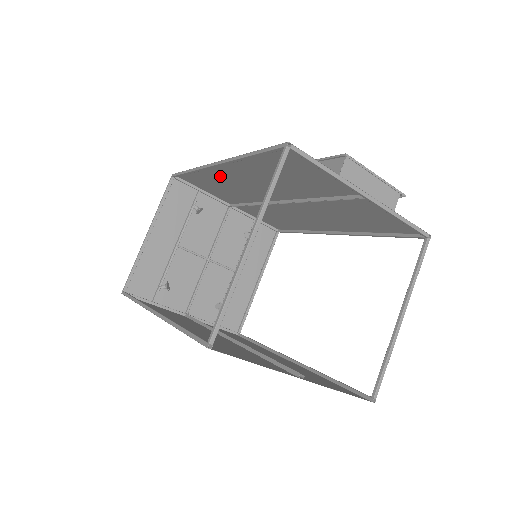
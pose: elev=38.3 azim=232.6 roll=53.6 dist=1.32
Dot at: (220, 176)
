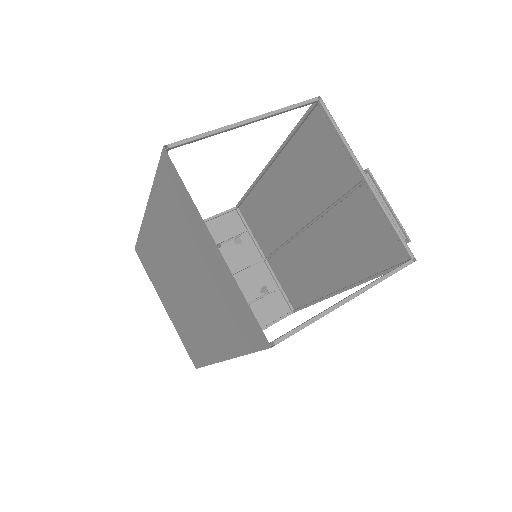
Dot at: (268, 193)
